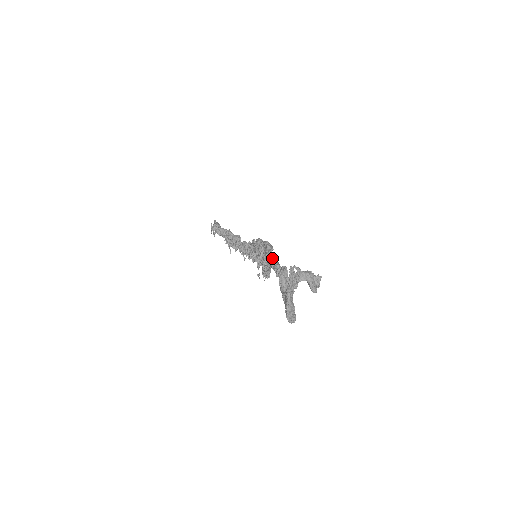
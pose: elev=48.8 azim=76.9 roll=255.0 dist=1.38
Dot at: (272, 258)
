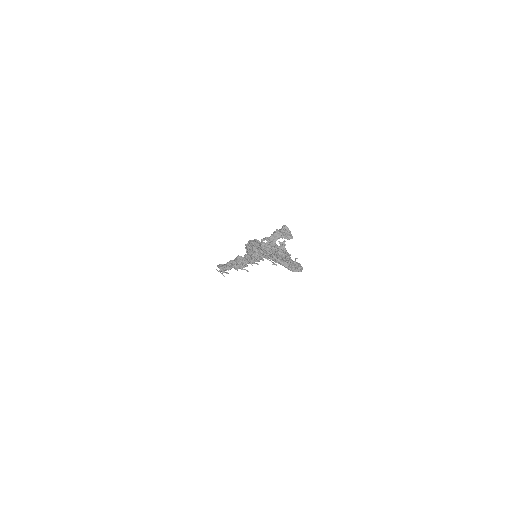
Dot at: (260, 247)
